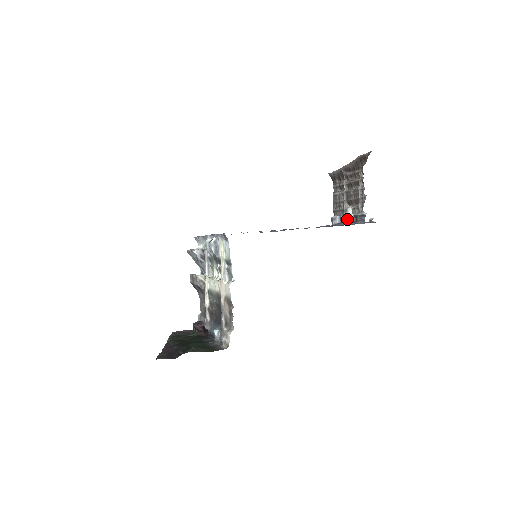
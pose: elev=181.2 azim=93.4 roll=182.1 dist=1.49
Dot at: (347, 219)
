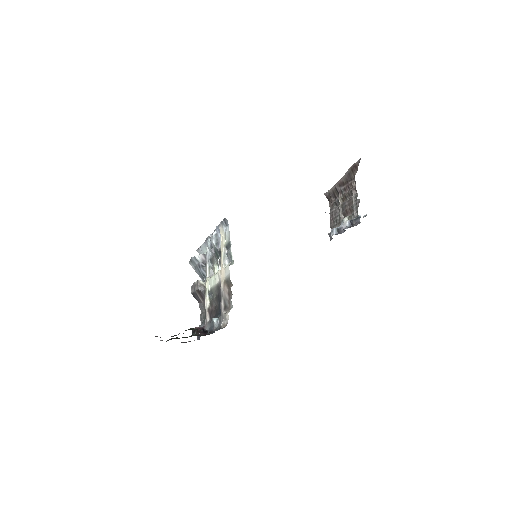
Dot at: (343, 226)
